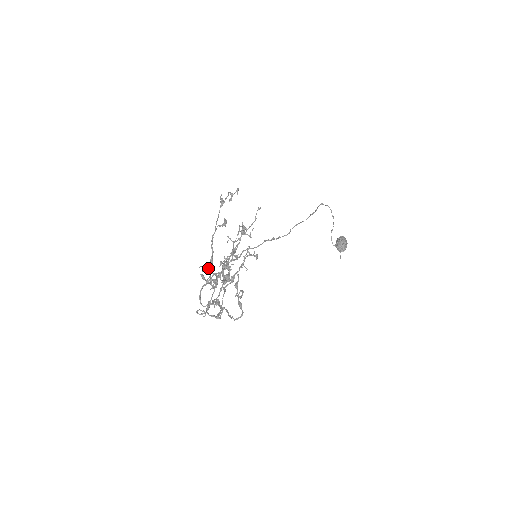
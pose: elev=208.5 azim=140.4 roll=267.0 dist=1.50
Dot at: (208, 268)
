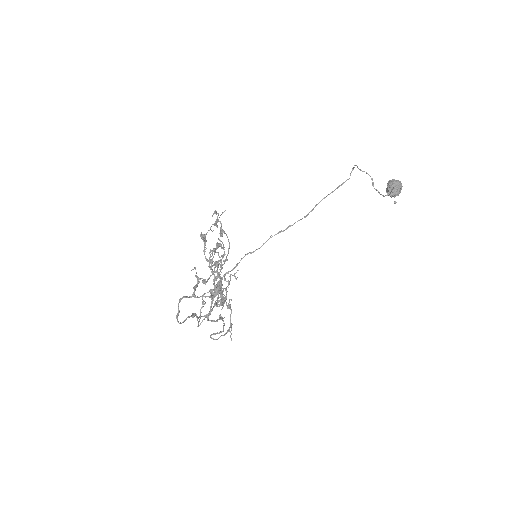
Dot at: (220, 294)
